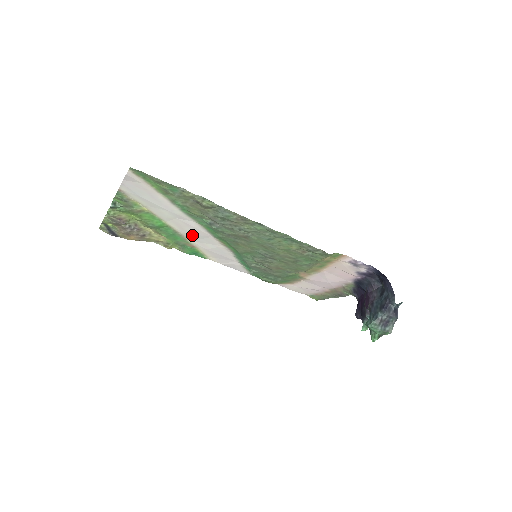
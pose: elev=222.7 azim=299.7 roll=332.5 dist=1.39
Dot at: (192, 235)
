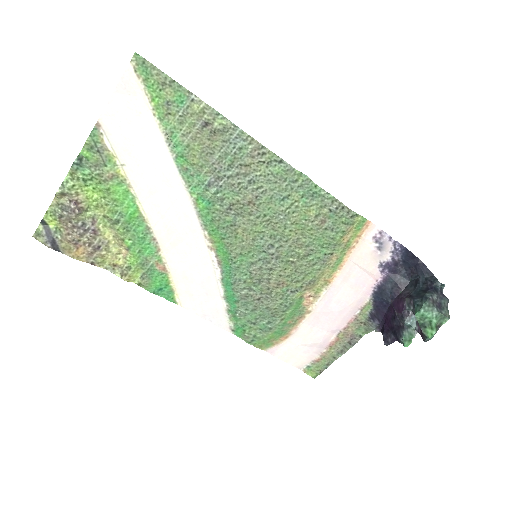
Dot at: (171, 233)
